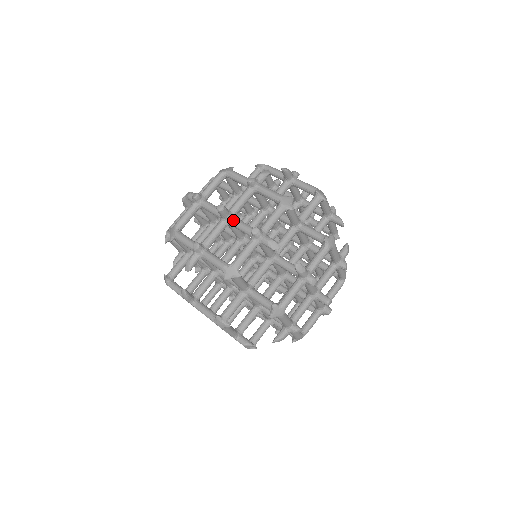
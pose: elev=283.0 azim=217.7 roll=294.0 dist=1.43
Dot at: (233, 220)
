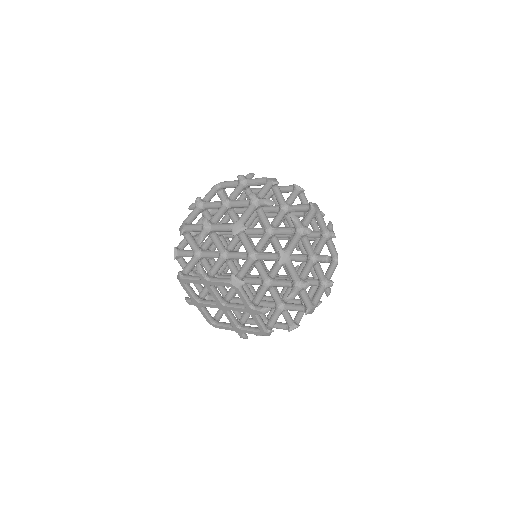
Dot at: (232, 201)
